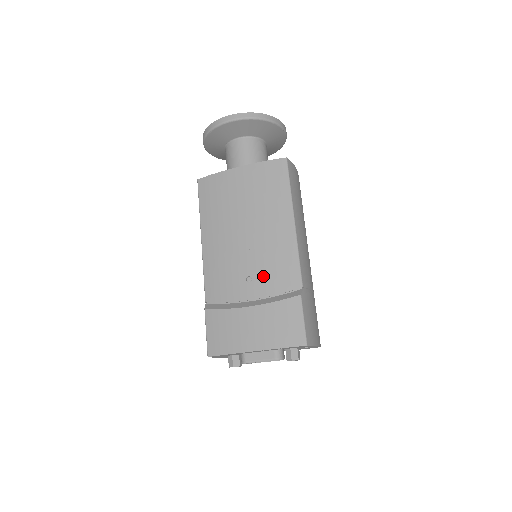
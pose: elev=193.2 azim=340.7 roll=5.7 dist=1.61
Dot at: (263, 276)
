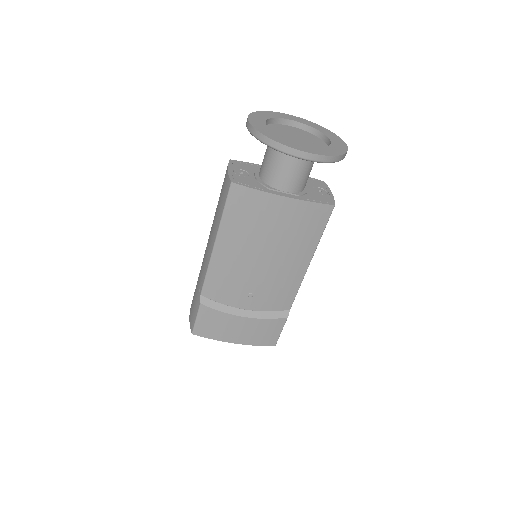
Dot at: (264, 297)
